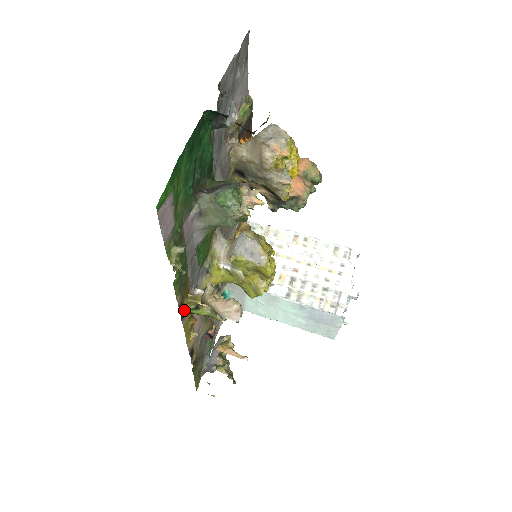
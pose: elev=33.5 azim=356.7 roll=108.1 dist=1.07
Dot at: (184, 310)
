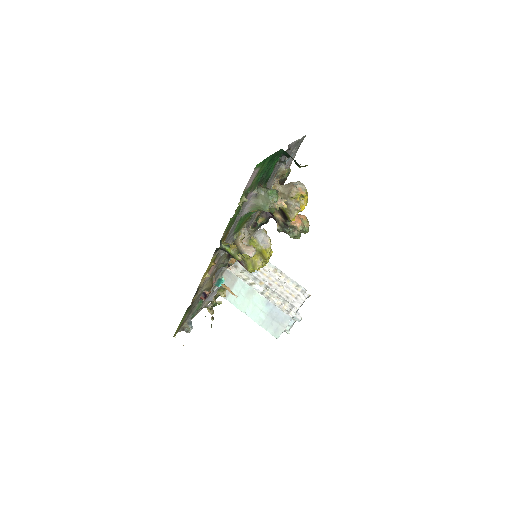
Dot at: (221, 244)
